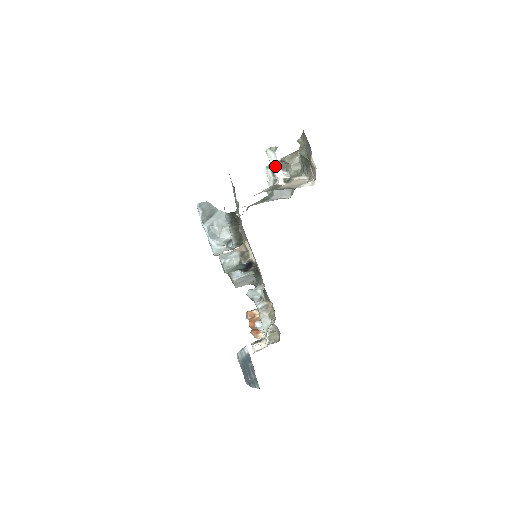
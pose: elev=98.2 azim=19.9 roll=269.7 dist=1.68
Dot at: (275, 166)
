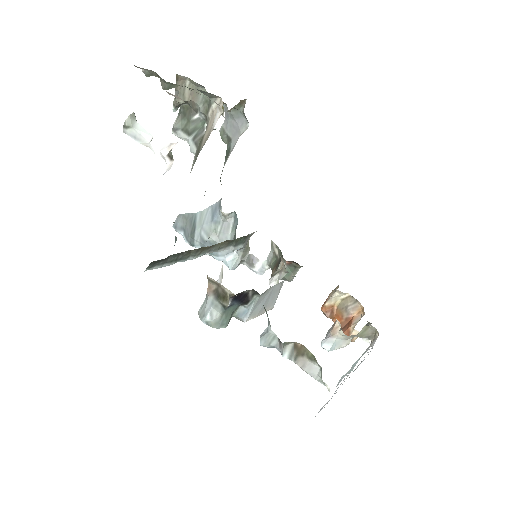
Dot at: (149, 144)
